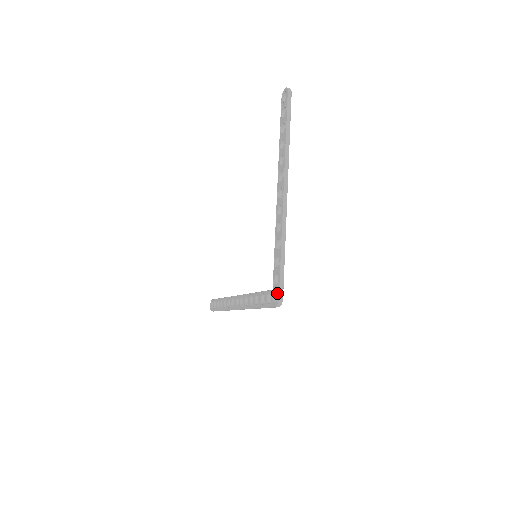
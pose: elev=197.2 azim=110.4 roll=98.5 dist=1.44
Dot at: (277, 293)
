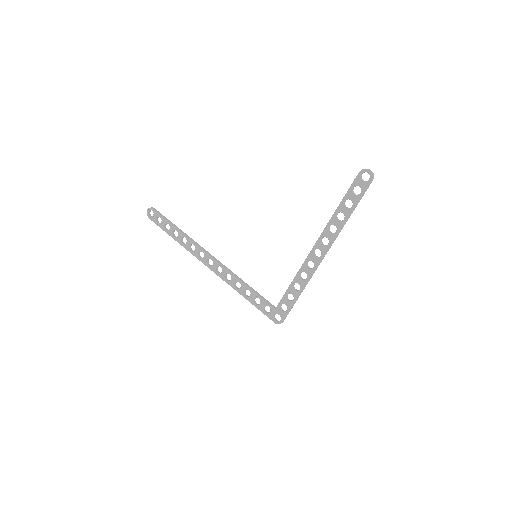
Dot at: (281, 318)
